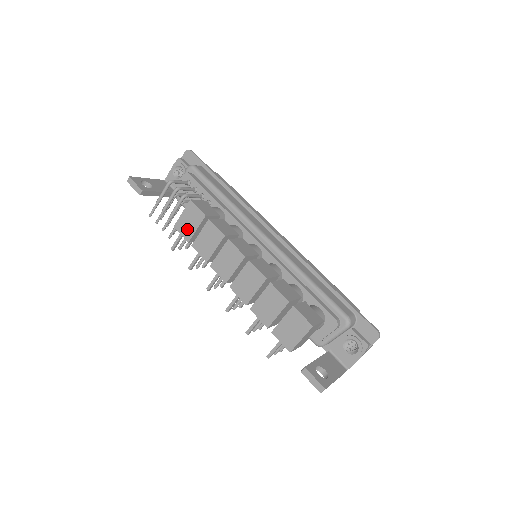
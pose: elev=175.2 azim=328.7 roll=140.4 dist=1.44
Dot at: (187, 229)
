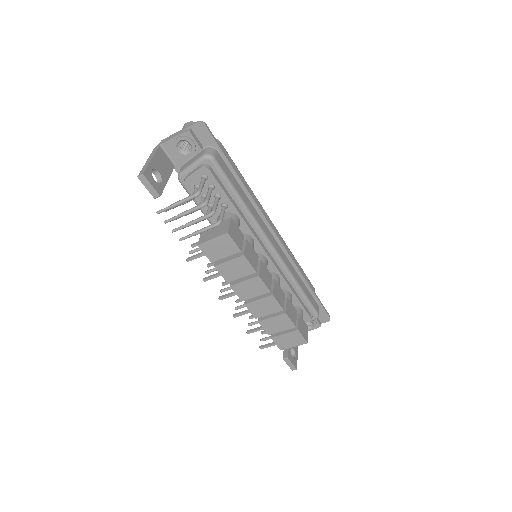
Dot at: (214, 253)
